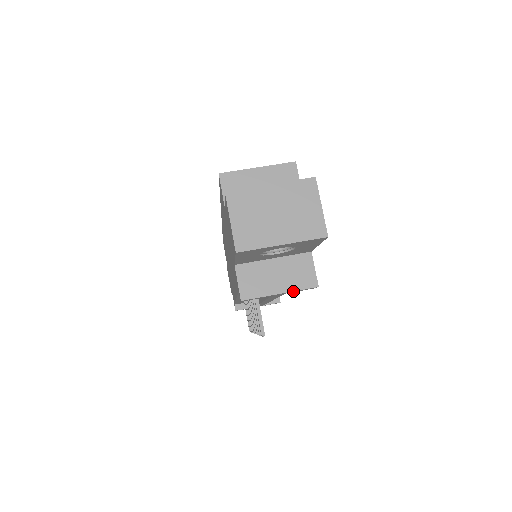
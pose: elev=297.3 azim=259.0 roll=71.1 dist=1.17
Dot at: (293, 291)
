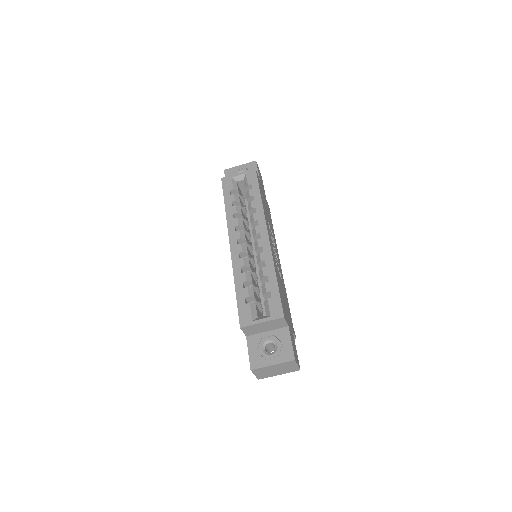
Dot at: occluded
